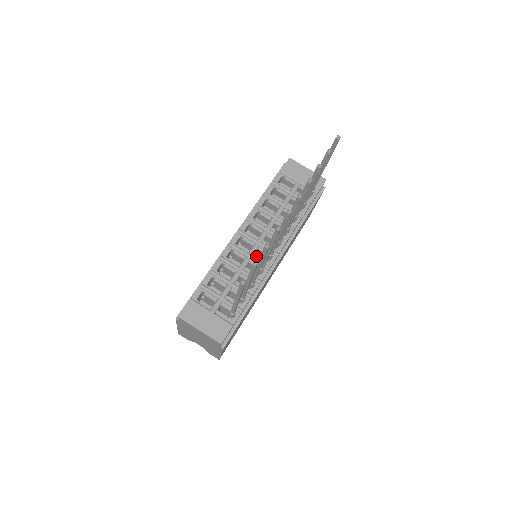
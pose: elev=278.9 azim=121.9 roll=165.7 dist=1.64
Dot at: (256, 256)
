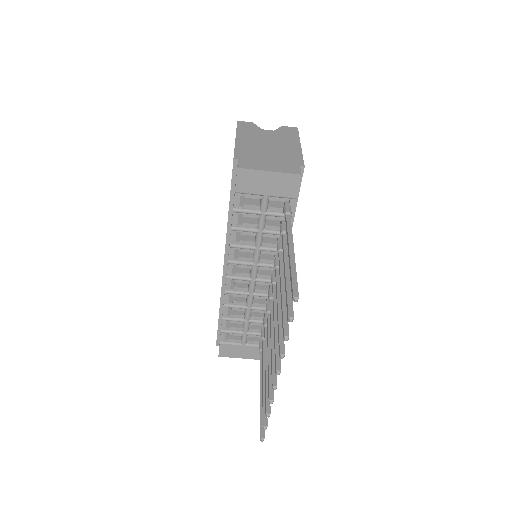
Dot at: (257, 291)
